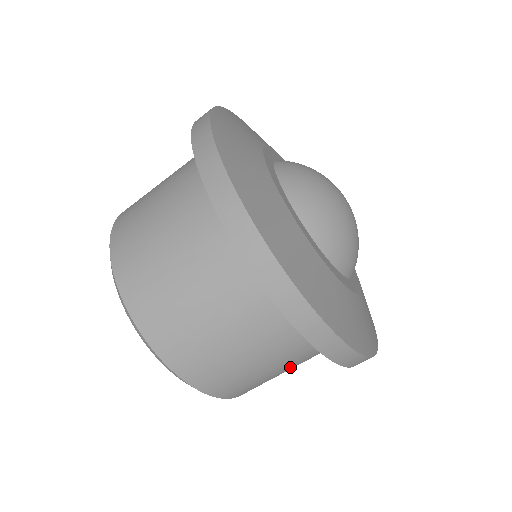
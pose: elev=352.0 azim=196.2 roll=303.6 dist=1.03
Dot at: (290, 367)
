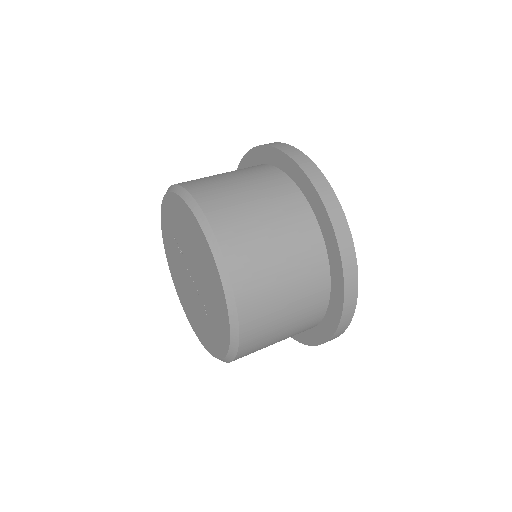
Dot at: (291, 323)
